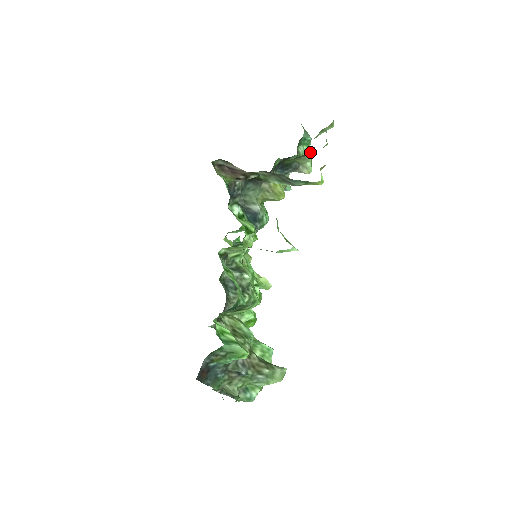
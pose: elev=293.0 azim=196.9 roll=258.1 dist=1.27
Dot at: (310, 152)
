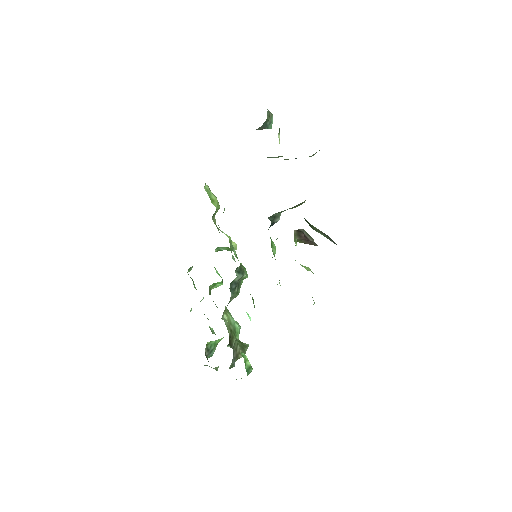
Dot at: occluded
